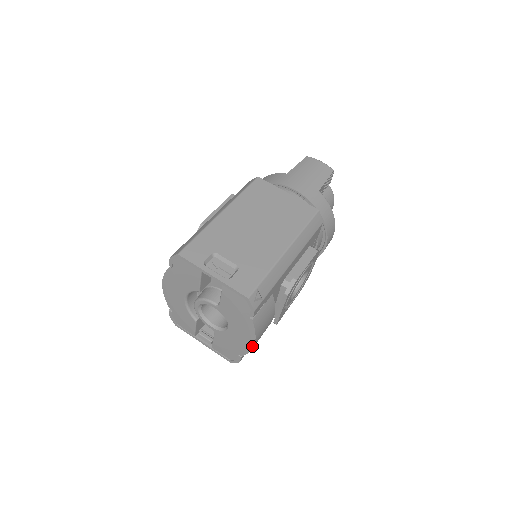
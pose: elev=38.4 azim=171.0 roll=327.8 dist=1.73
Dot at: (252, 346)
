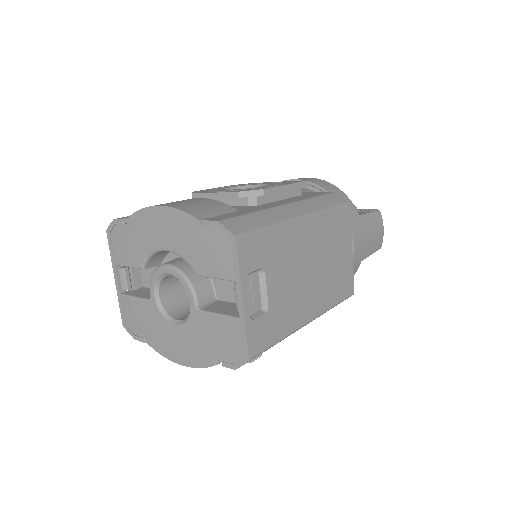
Dot at: (176, 361)
